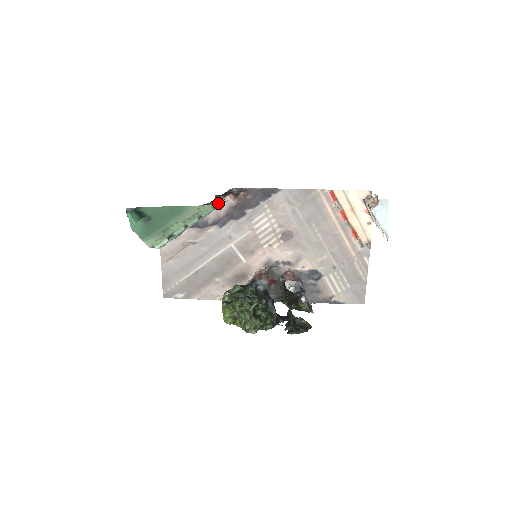
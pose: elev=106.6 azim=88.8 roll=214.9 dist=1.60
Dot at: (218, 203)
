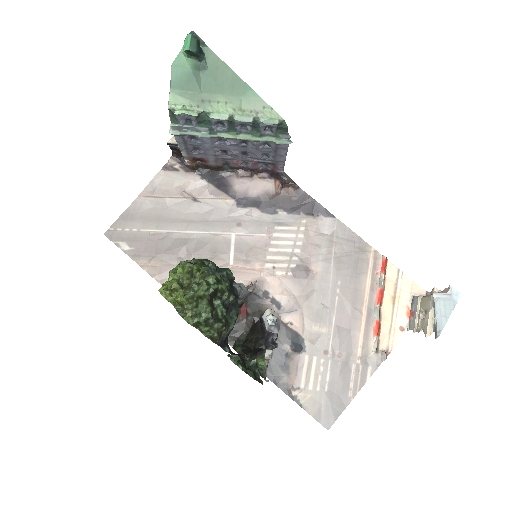
Dot at: (257, 179)
